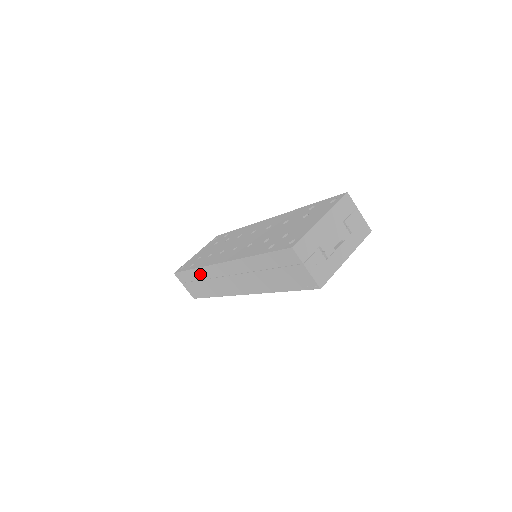
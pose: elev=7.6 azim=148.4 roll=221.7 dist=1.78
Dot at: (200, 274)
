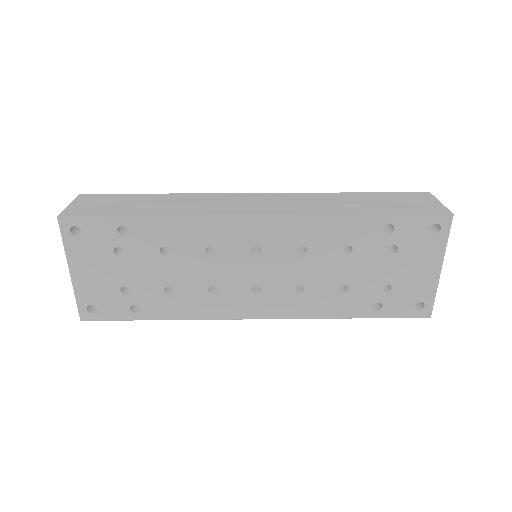
Dot at: occluded
